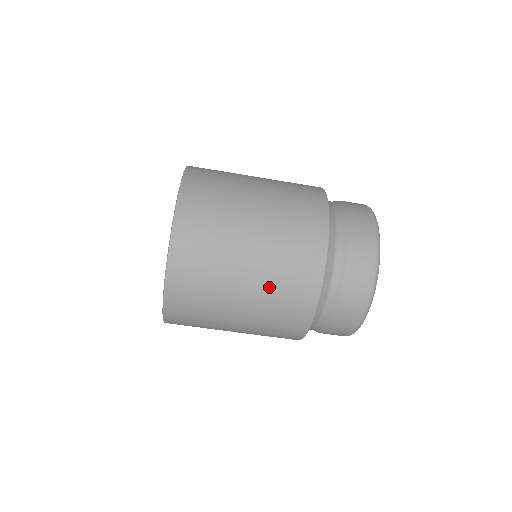
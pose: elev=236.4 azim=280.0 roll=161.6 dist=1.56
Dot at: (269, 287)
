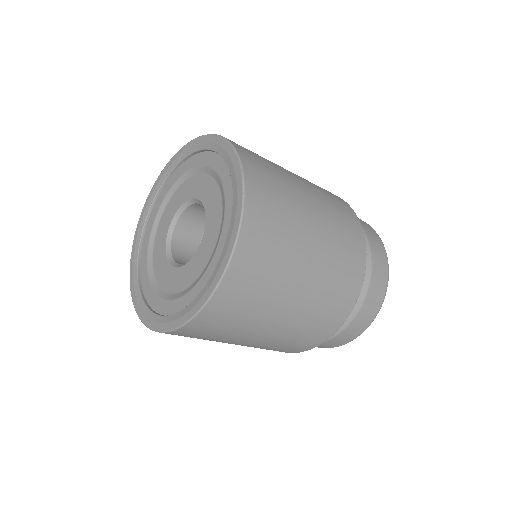
Dot at: (329, 264)
